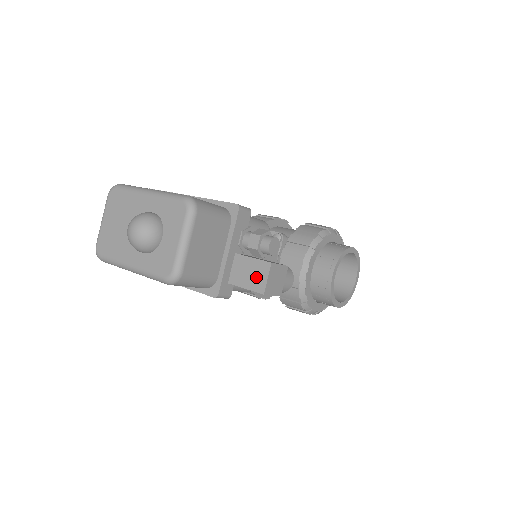
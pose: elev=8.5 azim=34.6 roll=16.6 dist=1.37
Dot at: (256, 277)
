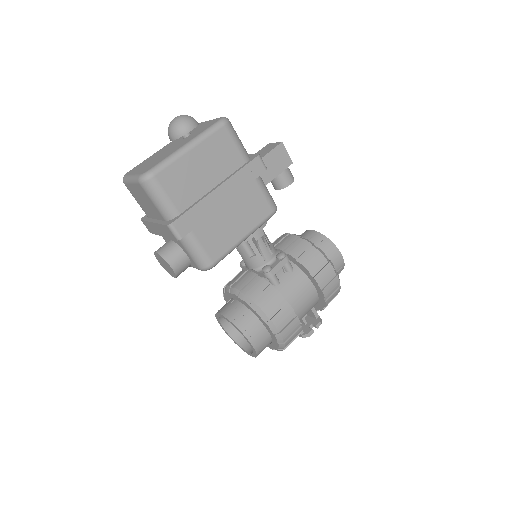
Dot at: (269, 148)
